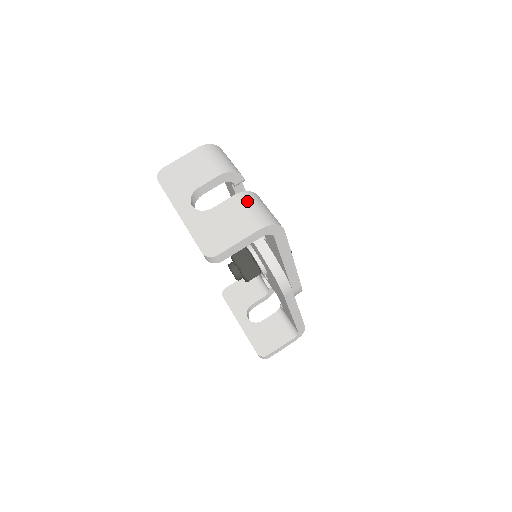
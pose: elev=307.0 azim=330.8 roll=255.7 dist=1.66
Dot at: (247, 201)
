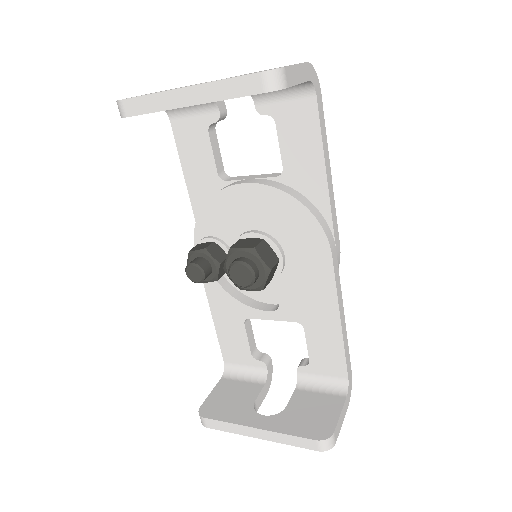
Dot at: occluded
